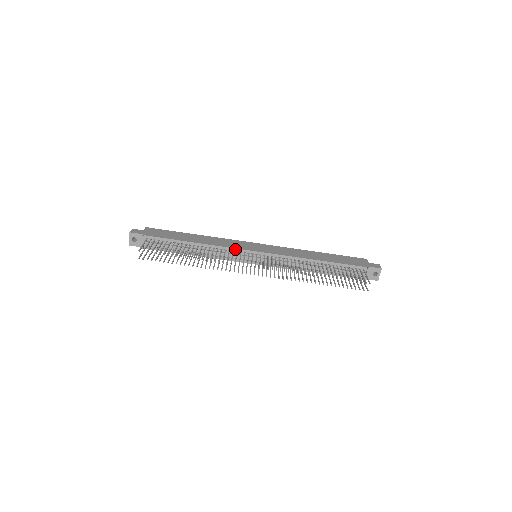
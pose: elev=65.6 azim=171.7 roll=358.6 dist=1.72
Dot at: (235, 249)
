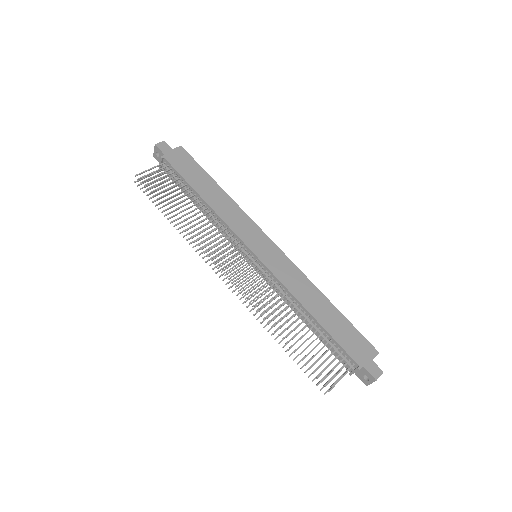
Dot at: (236, 235)
